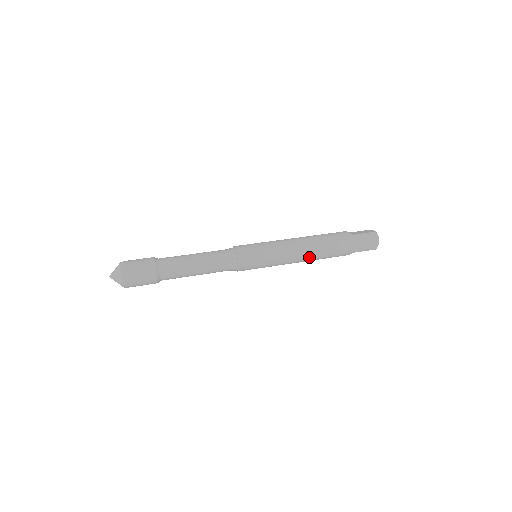
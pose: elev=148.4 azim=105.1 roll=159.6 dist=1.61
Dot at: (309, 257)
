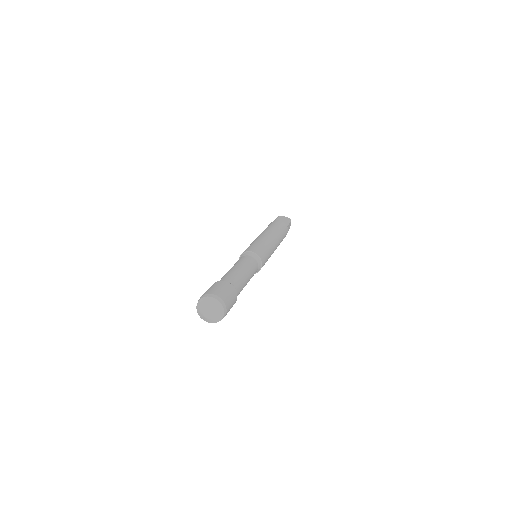
Dot at: occluded
